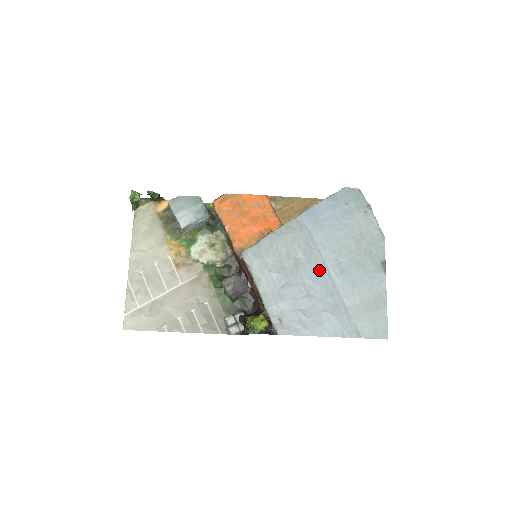
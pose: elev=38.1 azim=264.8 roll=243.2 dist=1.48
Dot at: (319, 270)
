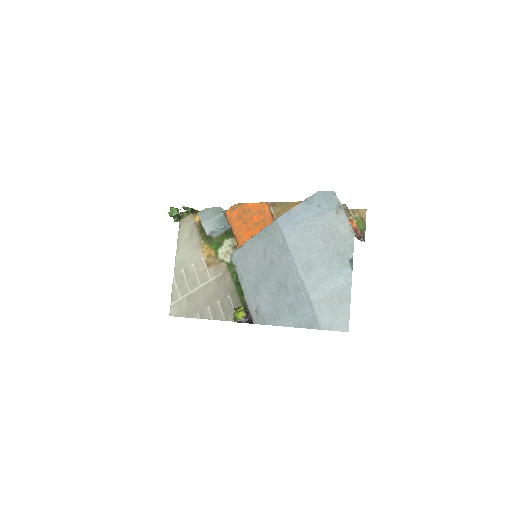
Dot at: (289, 268)
